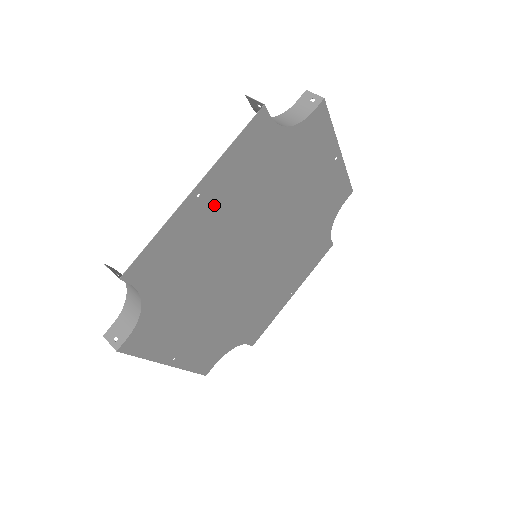
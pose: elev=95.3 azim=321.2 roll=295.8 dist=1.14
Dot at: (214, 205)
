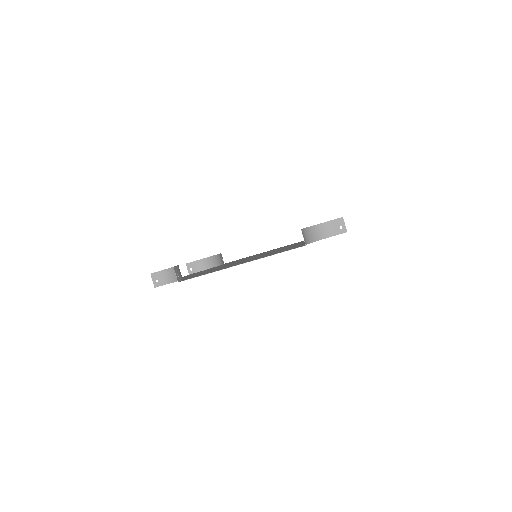
Dot at: (247, 261)
